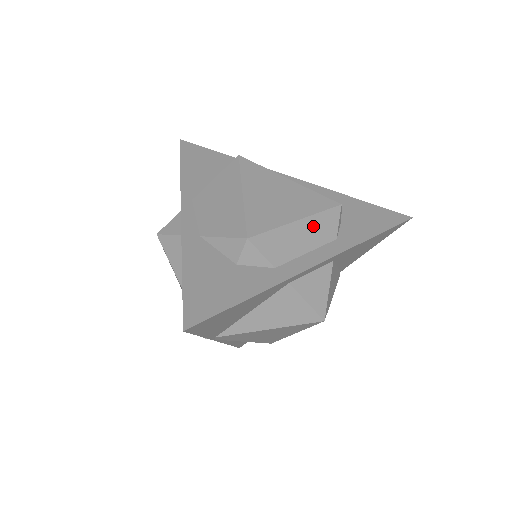
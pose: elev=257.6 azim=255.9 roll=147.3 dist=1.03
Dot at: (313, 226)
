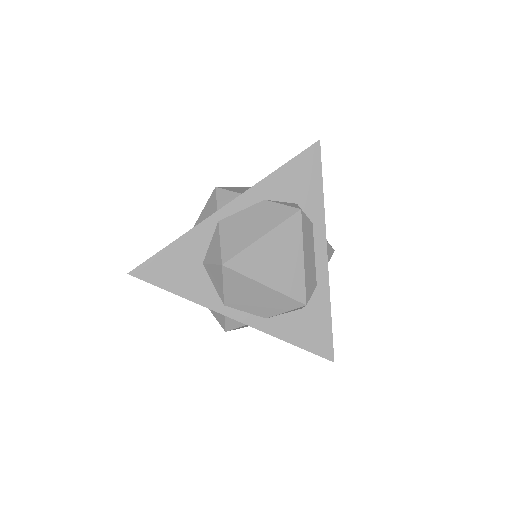
Dot at: (307, 244)
